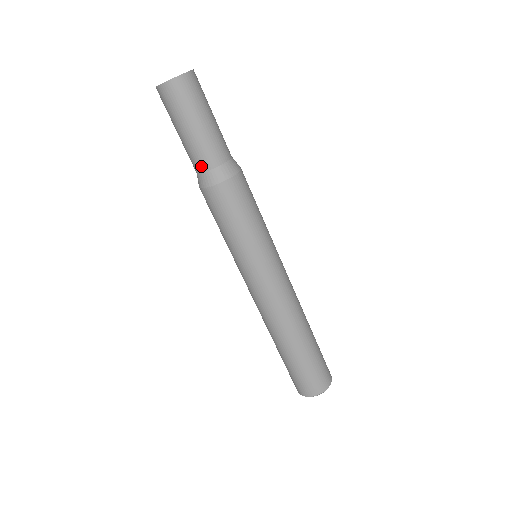
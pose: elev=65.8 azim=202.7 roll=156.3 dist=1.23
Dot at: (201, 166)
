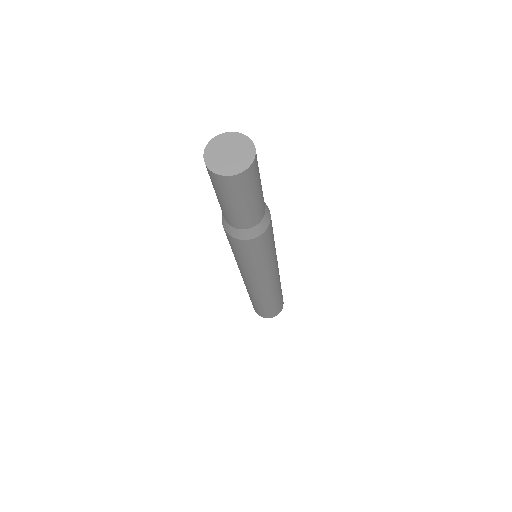
Dot at: (247, 226)
